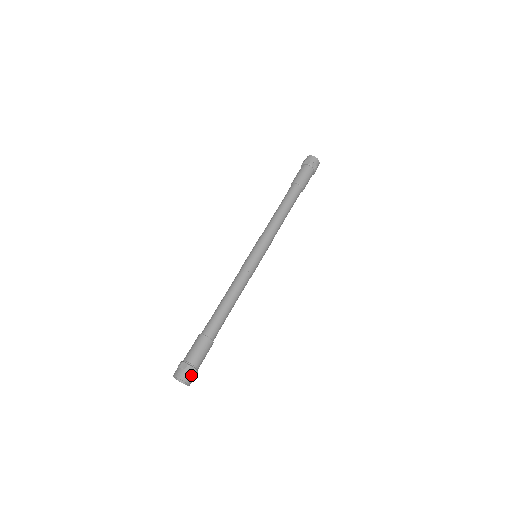
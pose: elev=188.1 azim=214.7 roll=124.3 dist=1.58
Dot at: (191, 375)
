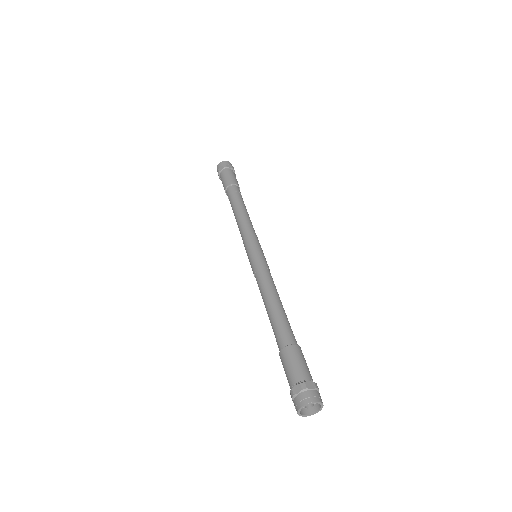
Dot at: (314, 391)
